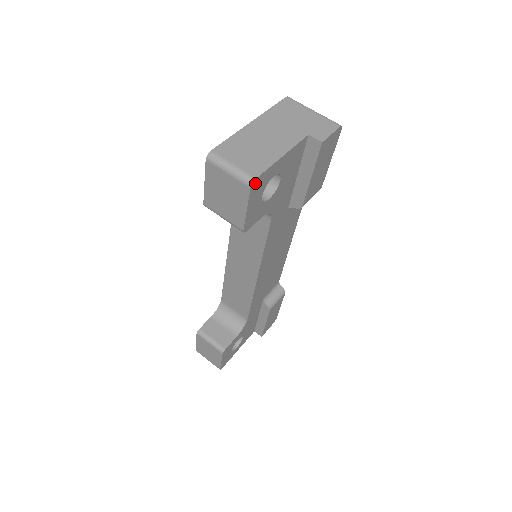
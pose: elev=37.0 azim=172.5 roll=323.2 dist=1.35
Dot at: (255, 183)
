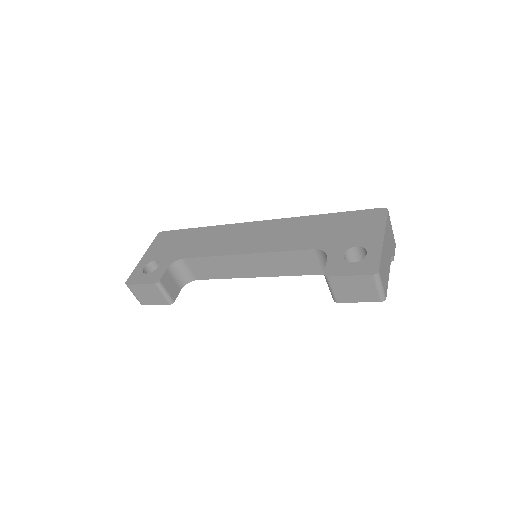
Dot at: (382, 298)
